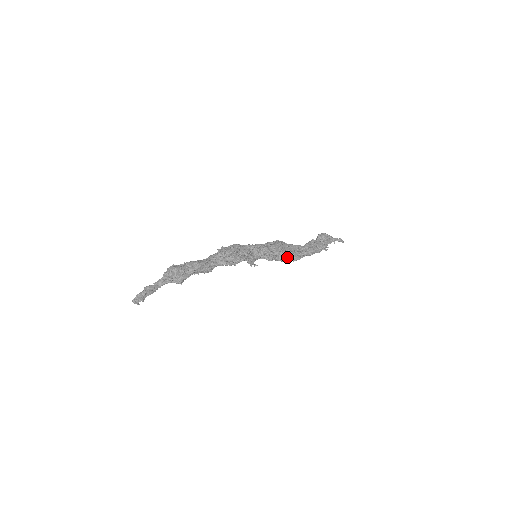
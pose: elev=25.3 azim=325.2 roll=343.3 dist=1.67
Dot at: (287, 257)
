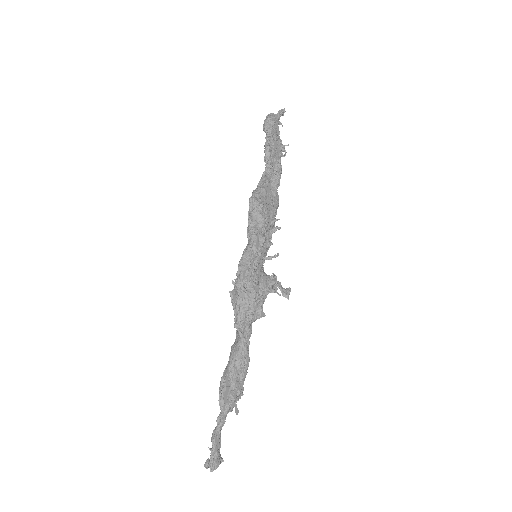
Dot at: occluded
